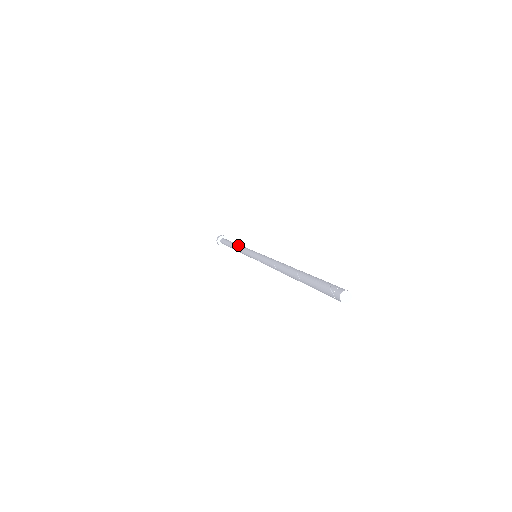
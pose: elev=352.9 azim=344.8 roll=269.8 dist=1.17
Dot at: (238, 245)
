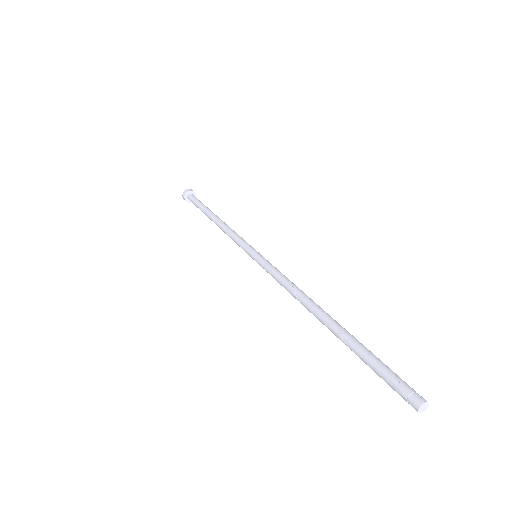
Dot at: (222, 223)
